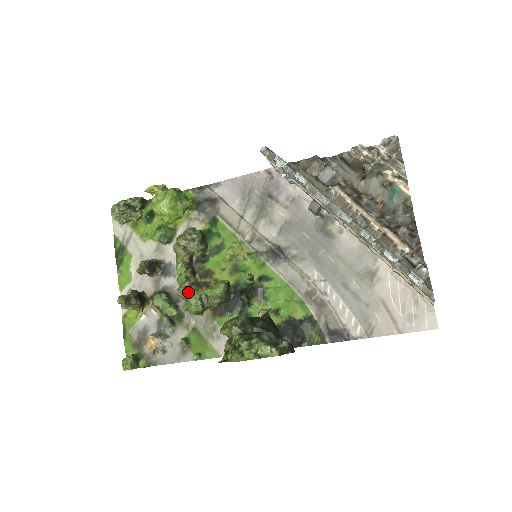
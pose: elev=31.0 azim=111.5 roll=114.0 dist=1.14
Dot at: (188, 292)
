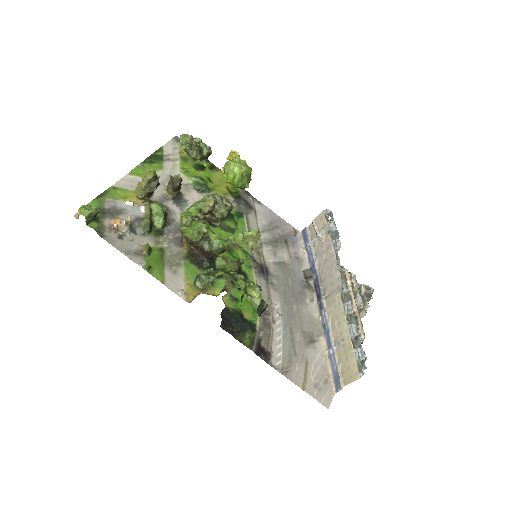
Dot at: (199, 222)
